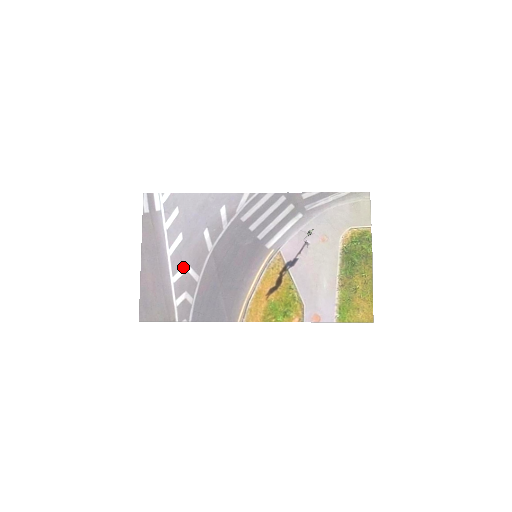
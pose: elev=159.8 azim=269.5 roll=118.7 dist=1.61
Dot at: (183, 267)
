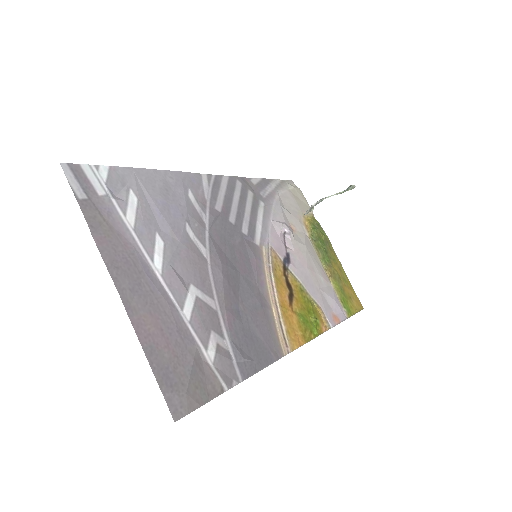
Dot at: (188, 290)
